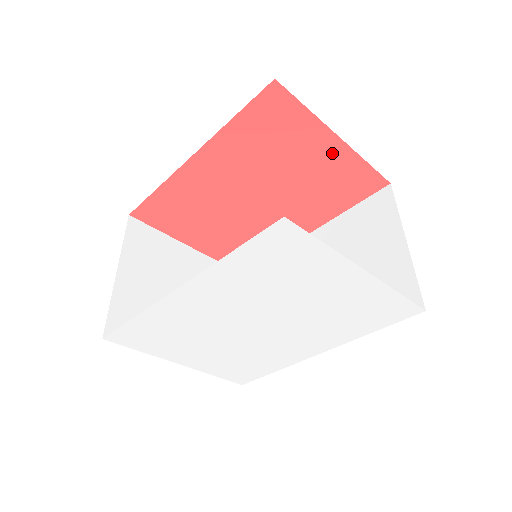
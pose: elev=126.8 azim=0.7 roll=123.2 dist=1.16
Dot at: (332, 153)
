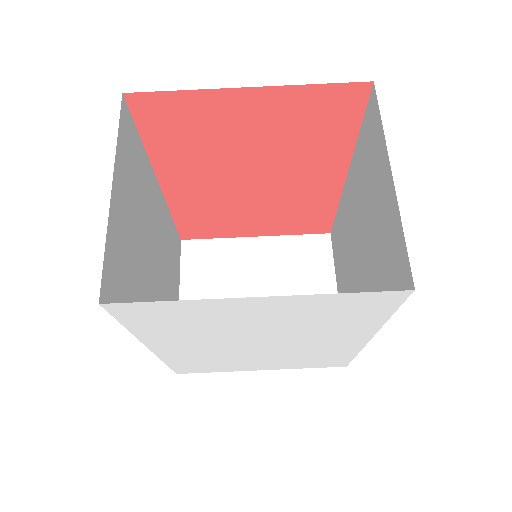
Dot at: (263, 104)
